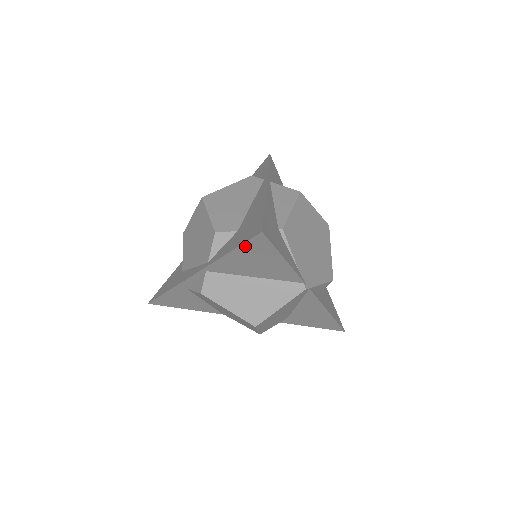
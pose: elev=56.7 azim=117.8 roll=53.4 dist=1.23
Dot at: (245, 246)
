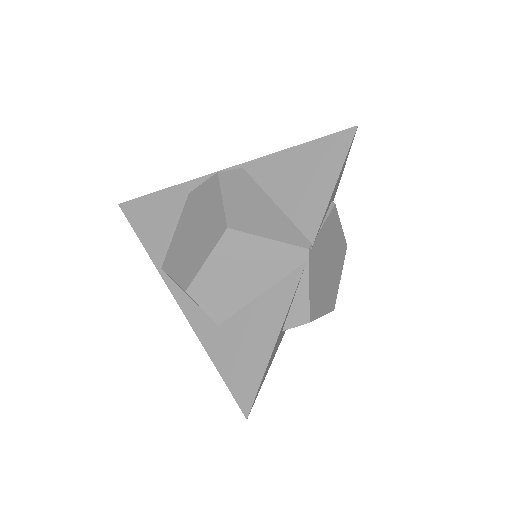
Dot at: (321, 142)
